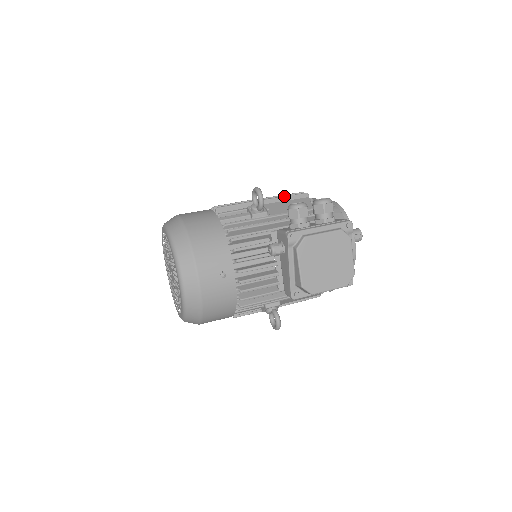
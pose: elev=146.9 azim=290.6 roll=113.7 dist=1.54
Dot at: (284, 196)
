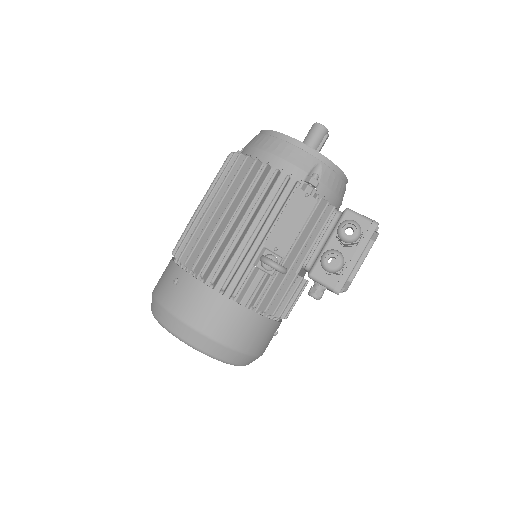
Dot at: (271, 207)
